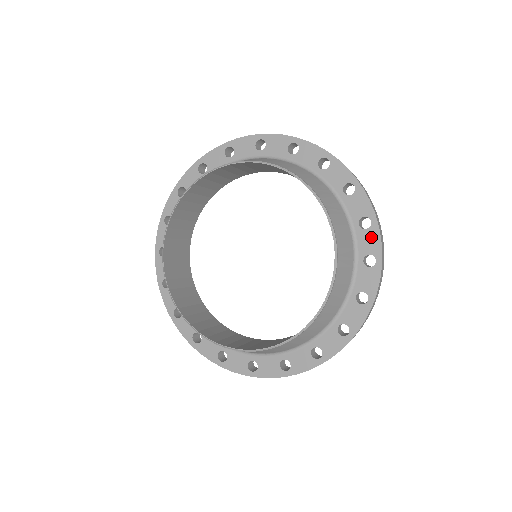
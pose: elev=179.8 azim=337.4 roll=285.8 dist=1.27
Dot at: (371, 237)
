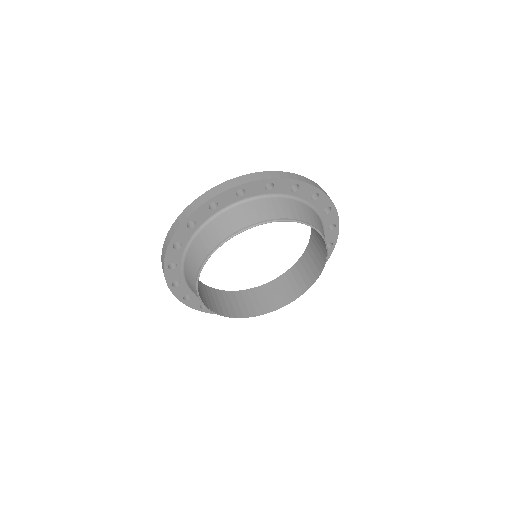
Dot at: occluded
